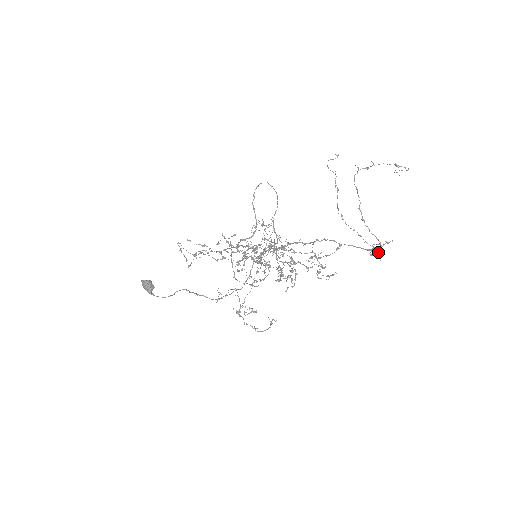
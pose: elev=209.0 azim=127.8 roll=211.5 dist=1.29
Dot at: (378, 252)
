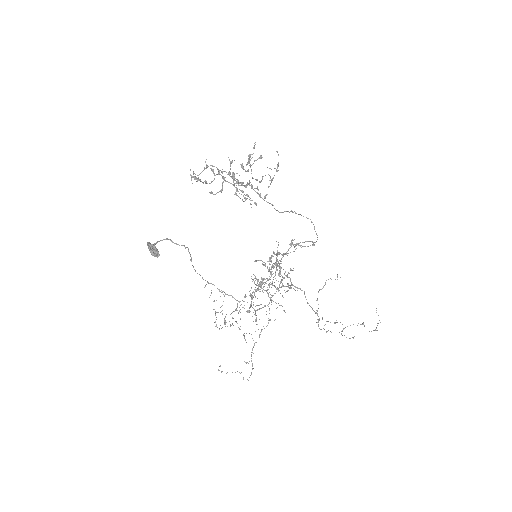
Dot at: occluded
